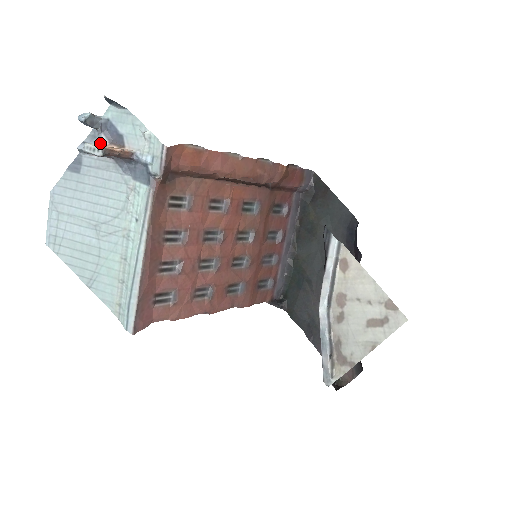
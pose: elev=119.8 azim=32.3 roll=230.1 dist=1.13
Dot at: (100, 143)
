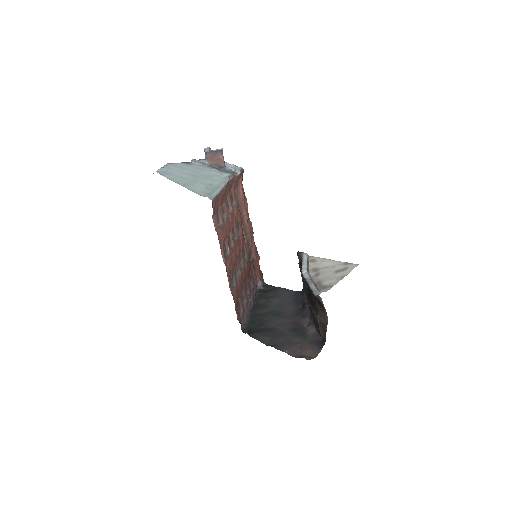
Dot at: (207, 161)
